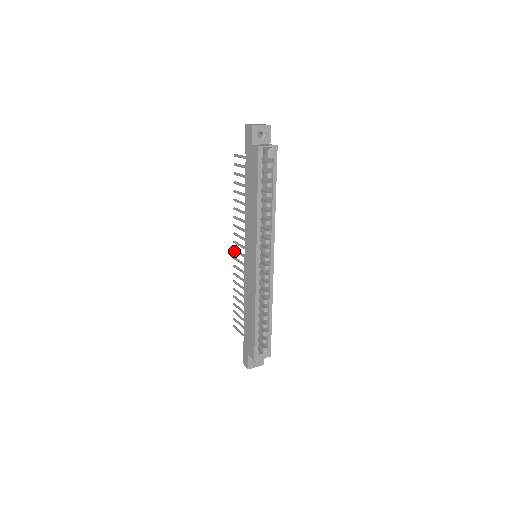
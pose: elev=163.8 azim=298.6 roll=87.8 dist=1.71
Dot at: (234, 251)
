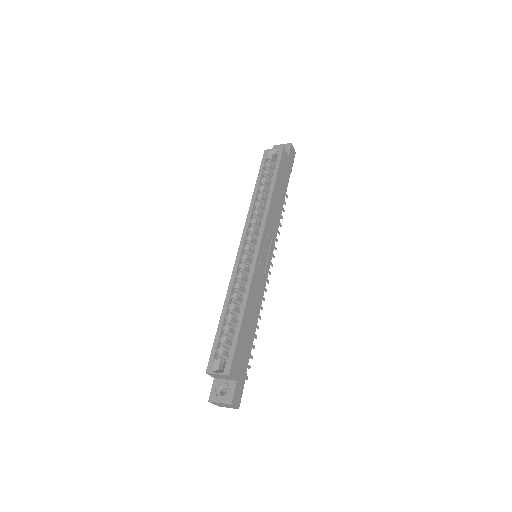
Dot at: (267, 282)
